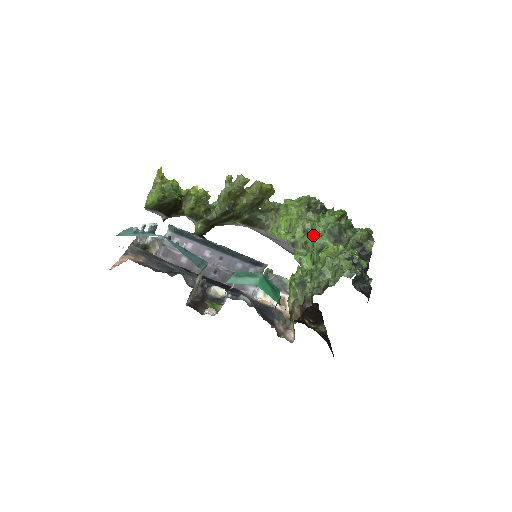
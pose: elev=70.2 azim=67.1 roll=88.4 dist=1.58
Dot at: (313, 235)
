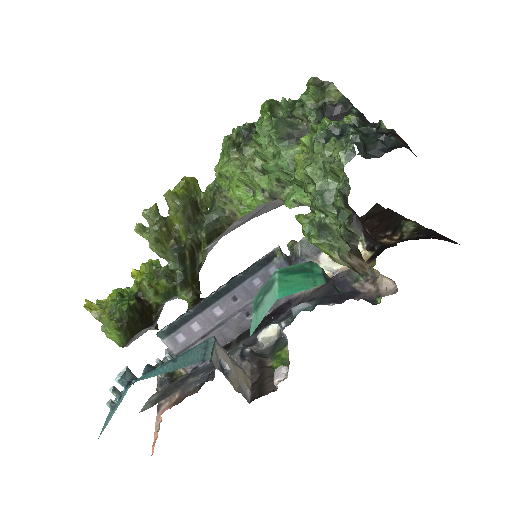
Dot at: (272, 166)
